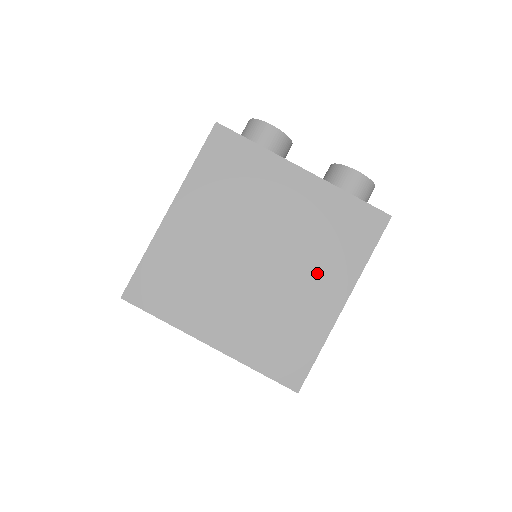
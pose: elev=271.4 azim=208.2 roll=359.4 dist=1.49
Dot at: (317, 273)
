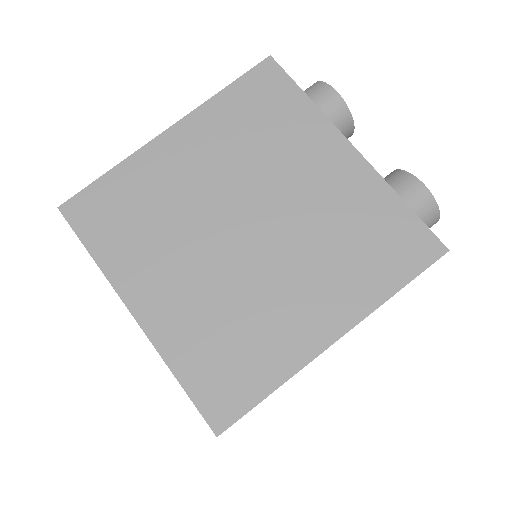
Dot at: (316, 282)
